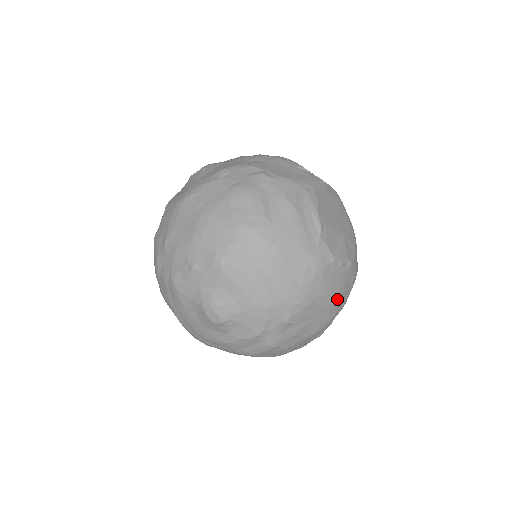
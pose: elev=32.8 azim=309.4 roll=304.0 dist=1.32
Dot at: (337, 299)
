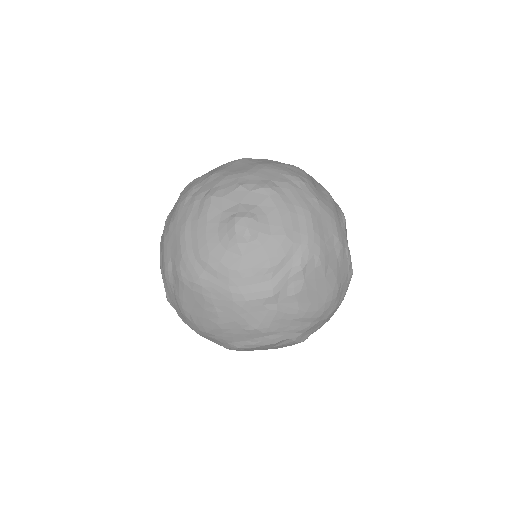
Dot at: (335, 291)
